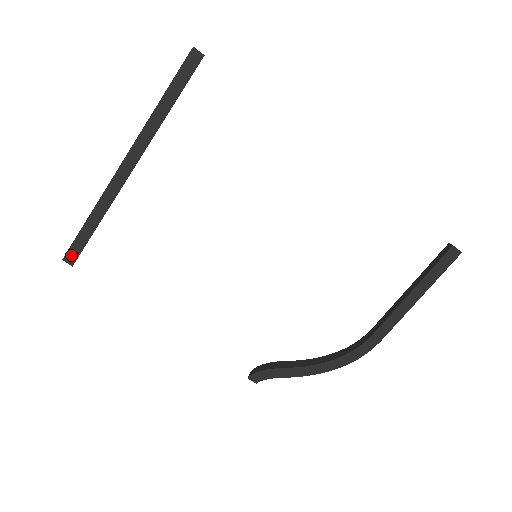
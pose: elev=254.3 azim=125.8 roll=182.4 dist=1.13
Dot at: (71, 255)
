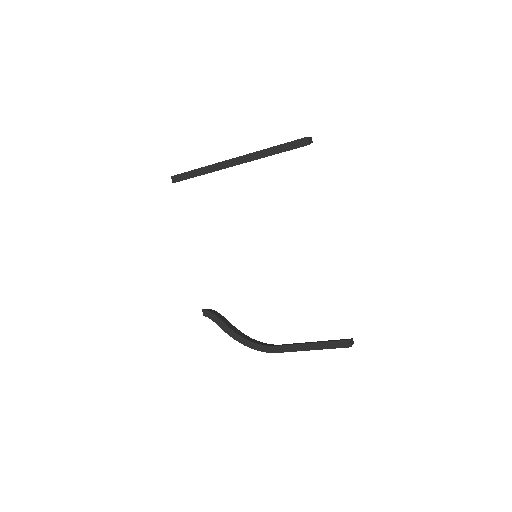
Dot at: (177, 178)
